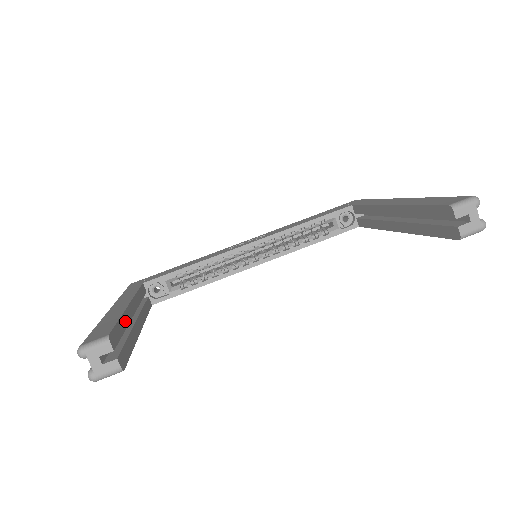
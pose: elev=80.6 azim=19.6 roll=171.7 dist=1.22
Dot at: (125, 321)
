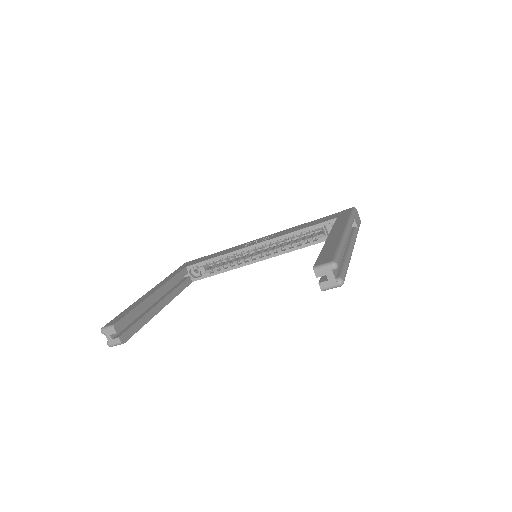
Dot at: (141, 308)
